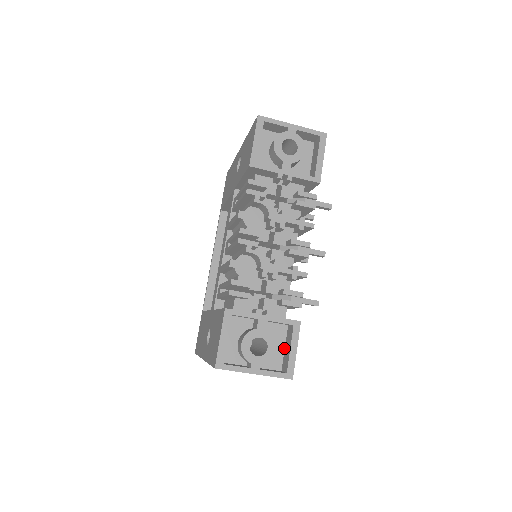
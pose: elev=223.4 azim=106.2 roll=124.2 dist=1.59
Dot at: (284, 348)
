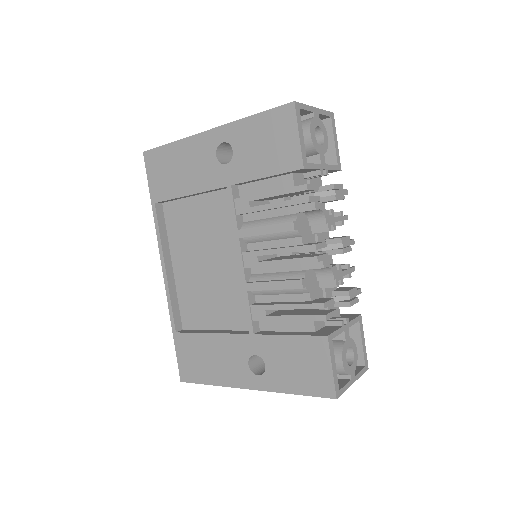
Dot at: occluded
